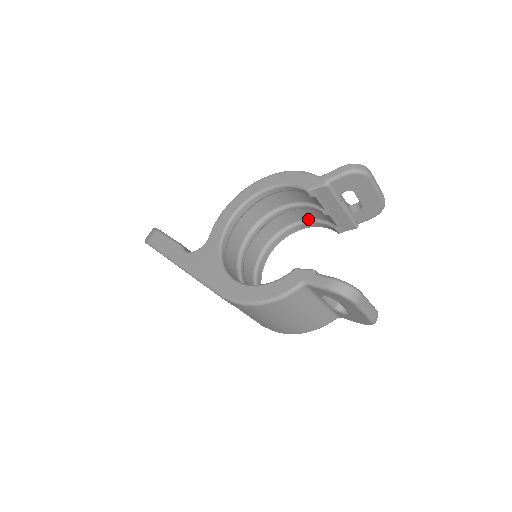
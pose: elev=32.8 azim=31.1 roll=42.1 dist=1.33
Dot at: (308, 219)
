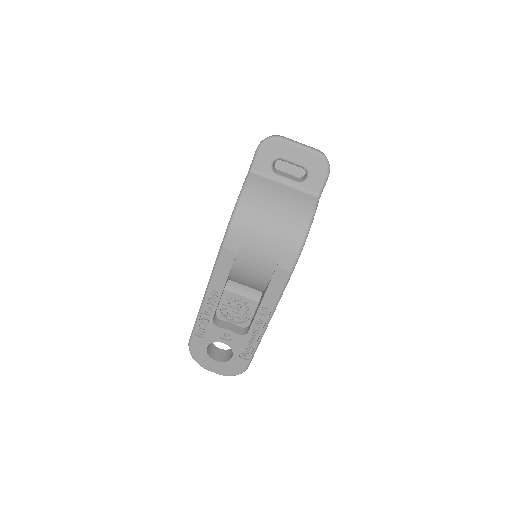
Dot at: occluded
